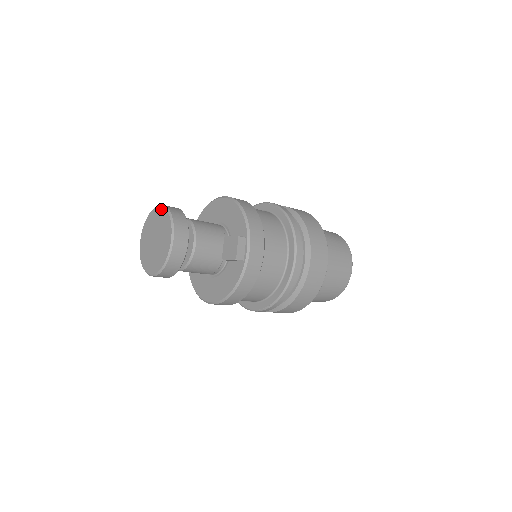
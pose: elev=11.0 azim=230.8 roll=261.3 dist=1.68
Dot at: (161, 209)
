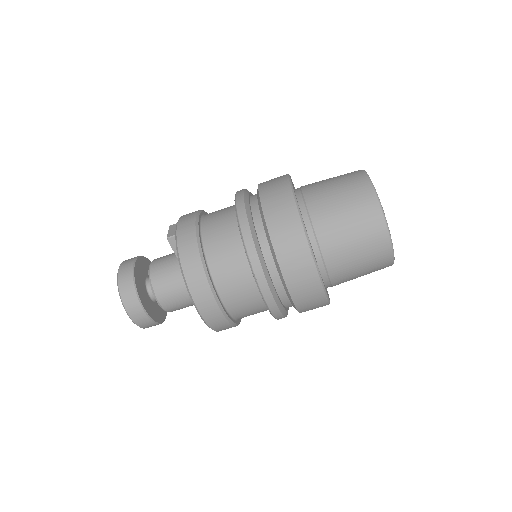
Dot at: occluded
